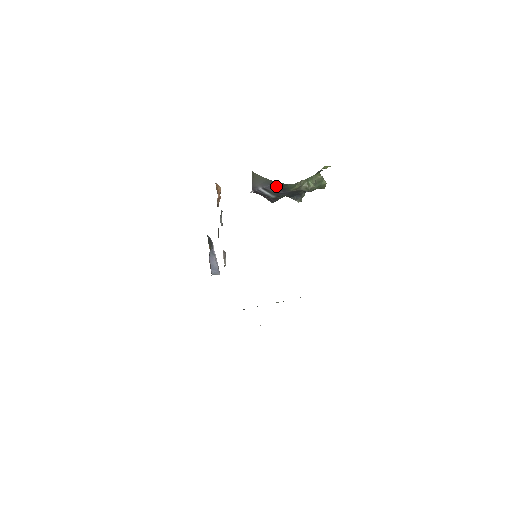
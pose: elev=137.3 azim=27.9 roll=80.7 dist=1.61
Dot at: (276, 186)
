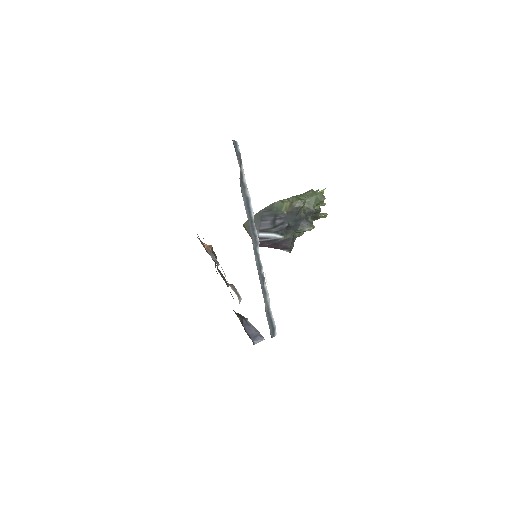
Dot at: (266, 216)
